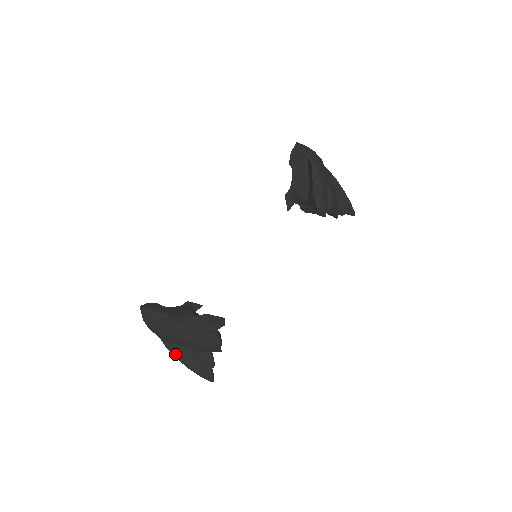
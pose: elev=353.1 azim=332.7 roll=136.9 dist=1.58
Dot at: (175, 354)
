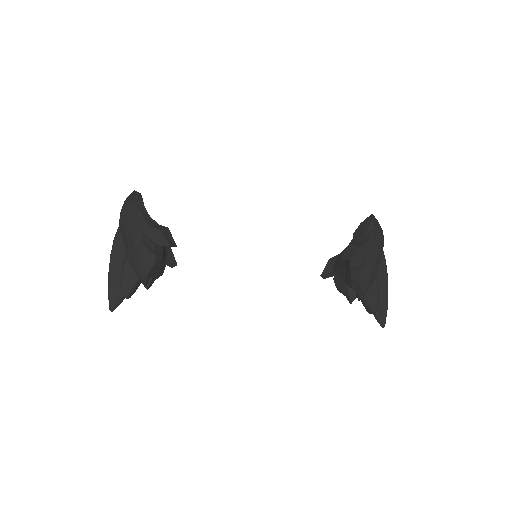
Dot at: (114, 250)
